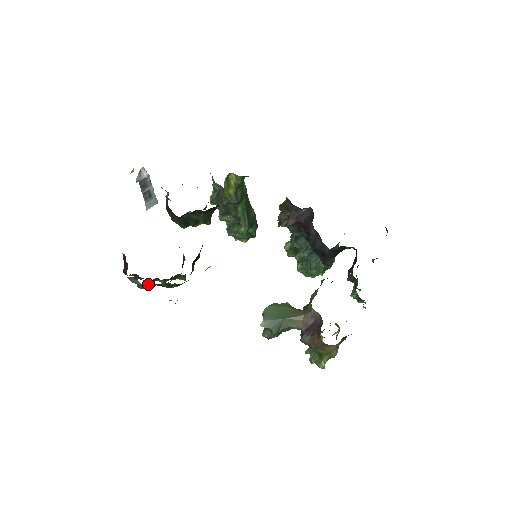
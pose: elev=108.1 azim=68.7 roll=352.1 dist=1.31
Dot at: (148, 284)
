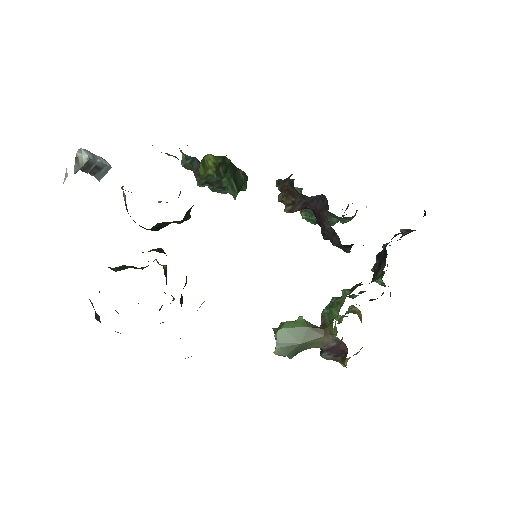
Dot at: occluded
